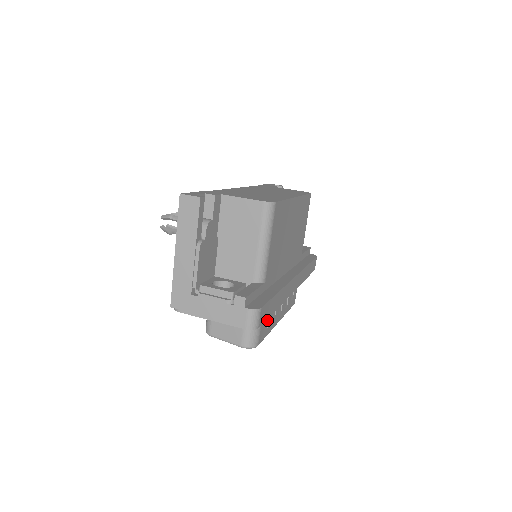
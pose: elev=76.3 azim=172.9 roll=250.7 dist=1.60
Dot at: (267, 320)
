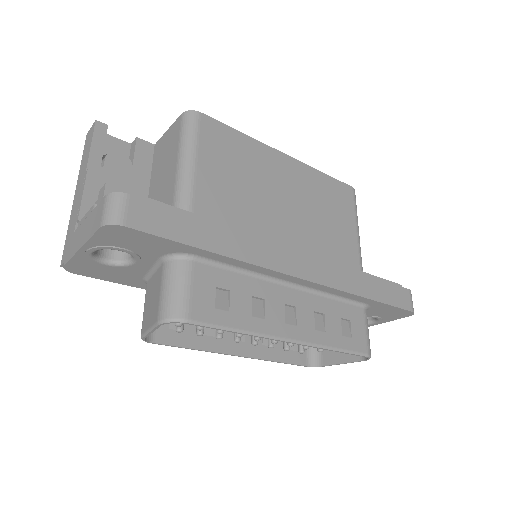
Dot at: (228, 299)
